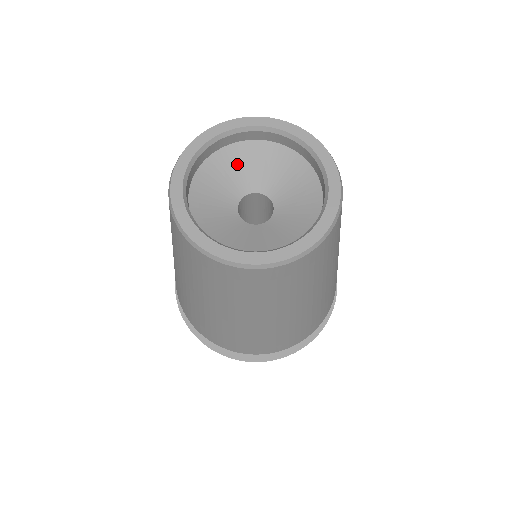
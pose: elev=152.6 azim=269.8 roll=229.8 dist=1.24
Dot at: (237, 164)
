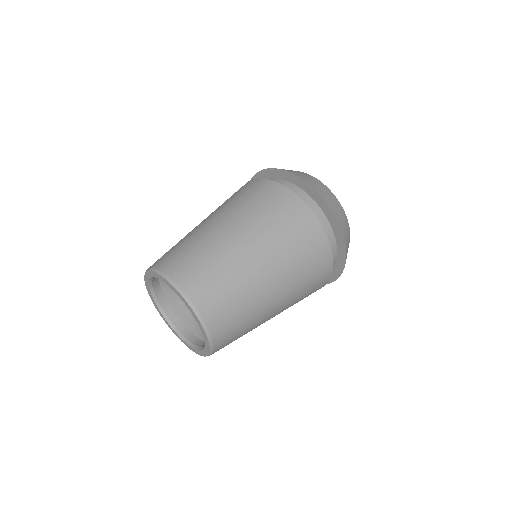
Dot at: occluded
